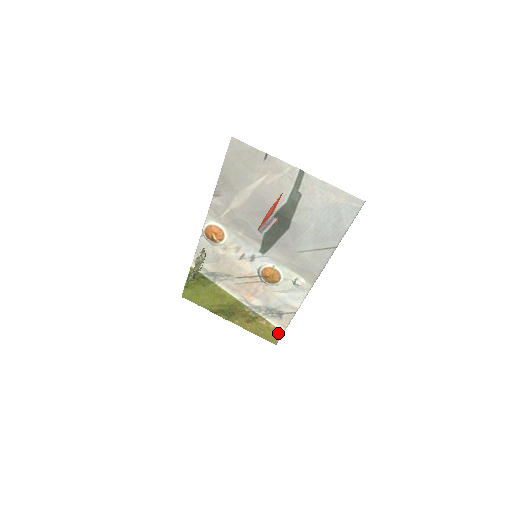
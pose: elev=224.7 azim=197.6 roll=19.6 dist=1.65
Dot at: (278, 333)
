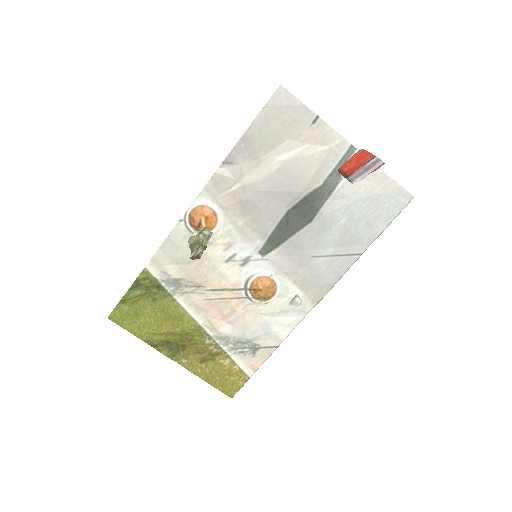
Dot at: (241, 379)
